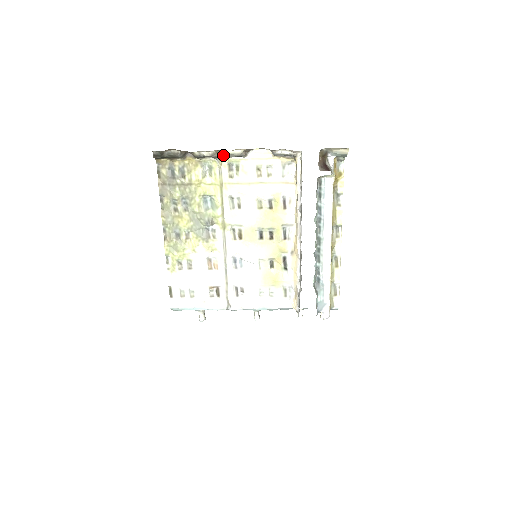
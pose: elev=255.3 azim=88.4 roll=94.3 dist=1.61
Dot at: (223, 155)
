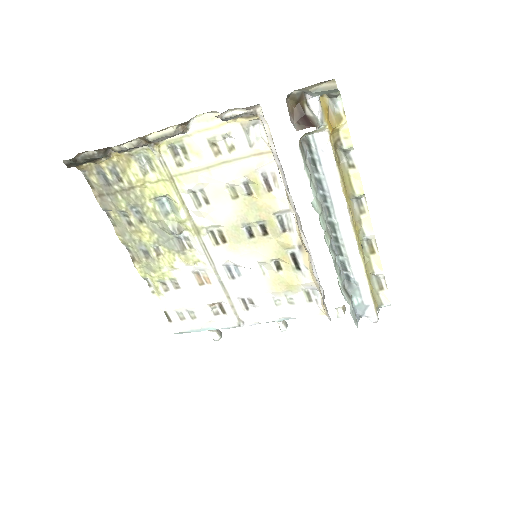
Dot at: (151, 141)
